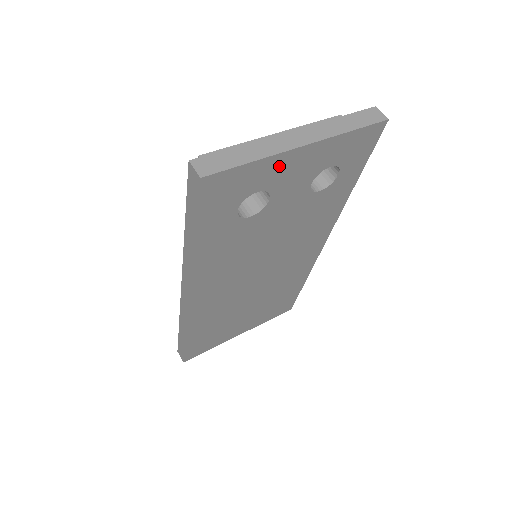
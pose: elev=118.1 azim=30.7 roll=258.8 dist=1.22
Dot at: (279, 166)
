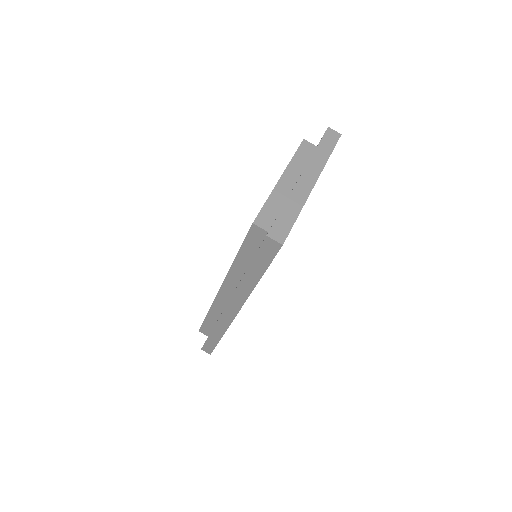
Dot at: occluded
